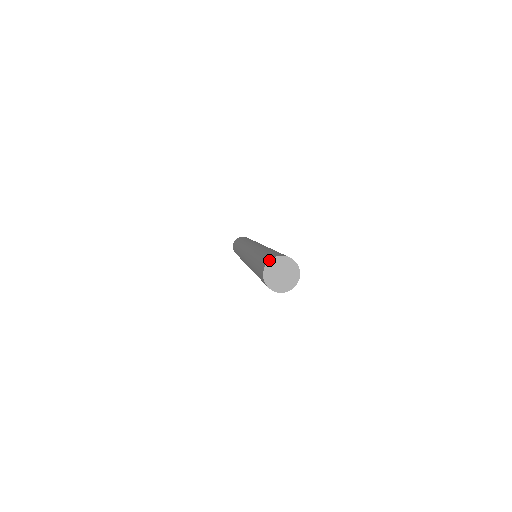
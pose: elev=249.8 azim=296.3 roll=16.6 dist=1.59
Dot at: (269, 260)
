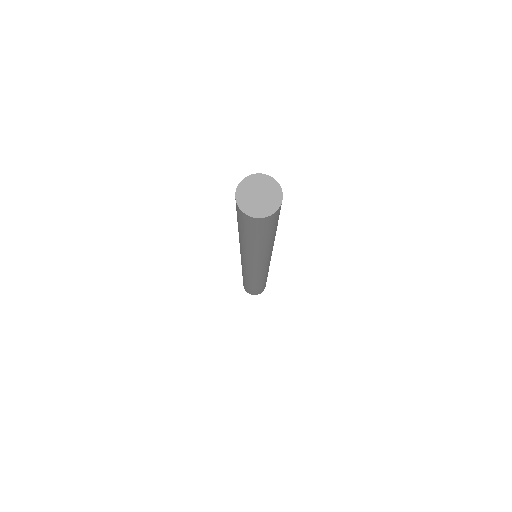
Dot at: (237, 186)
